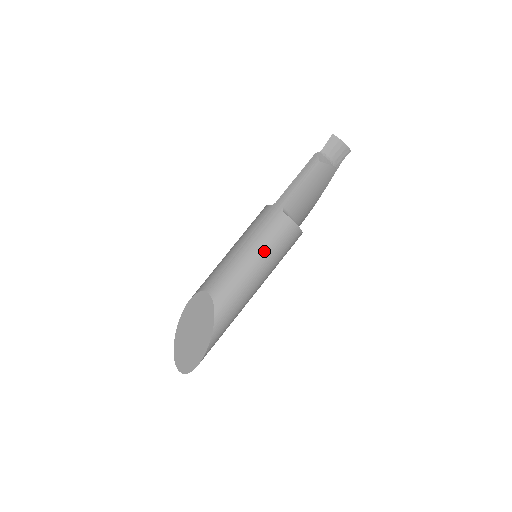
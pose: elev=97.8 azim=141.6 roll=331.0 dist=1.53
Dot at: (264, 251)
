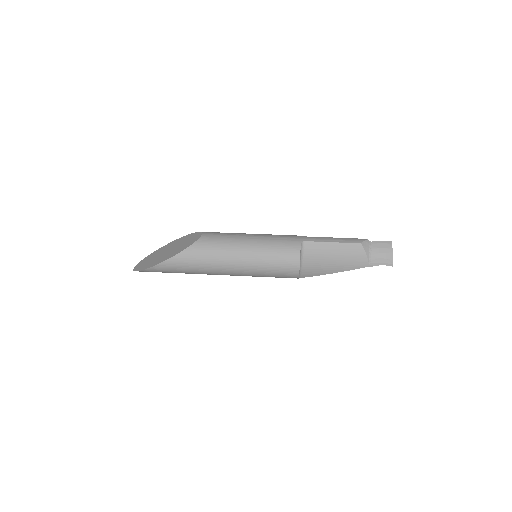
Dot at: (261, 249)
